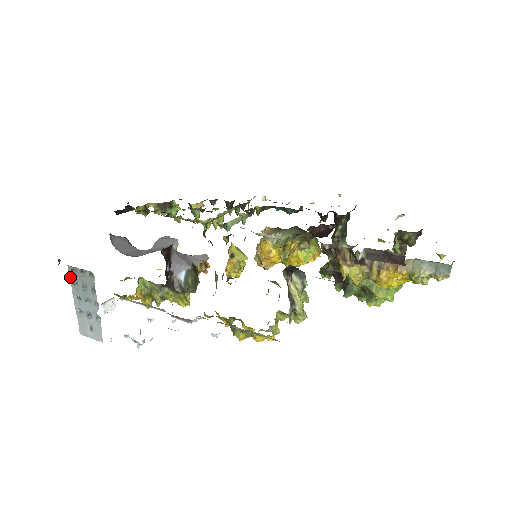
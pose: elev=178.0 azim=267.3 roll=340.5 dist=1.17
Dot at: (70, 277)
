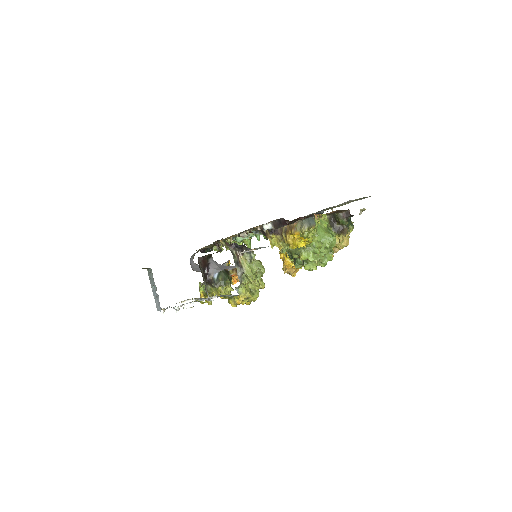
Dot at: (149, 276)
